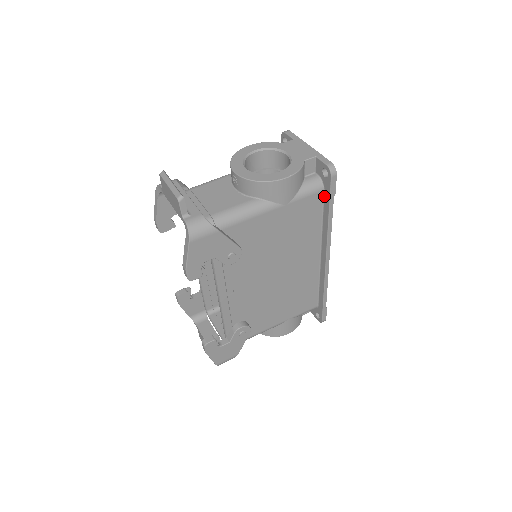
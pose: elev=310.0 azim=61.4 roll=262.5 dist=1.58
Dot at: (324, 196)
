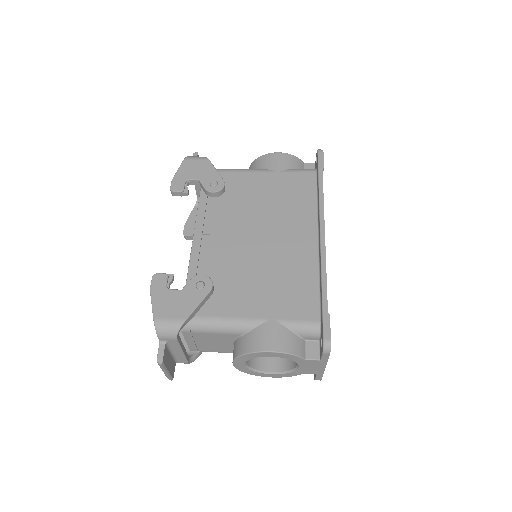
Dot at: (317, 176)
